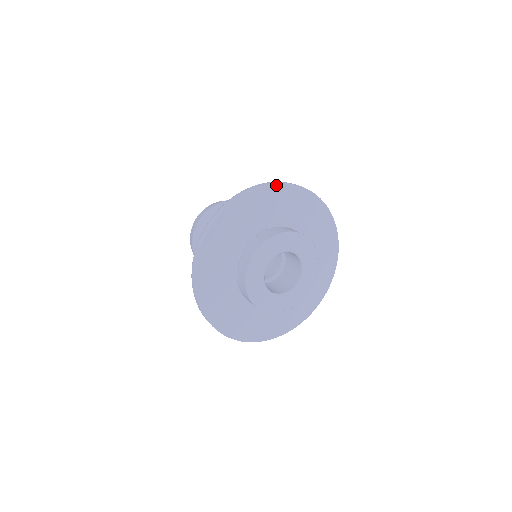
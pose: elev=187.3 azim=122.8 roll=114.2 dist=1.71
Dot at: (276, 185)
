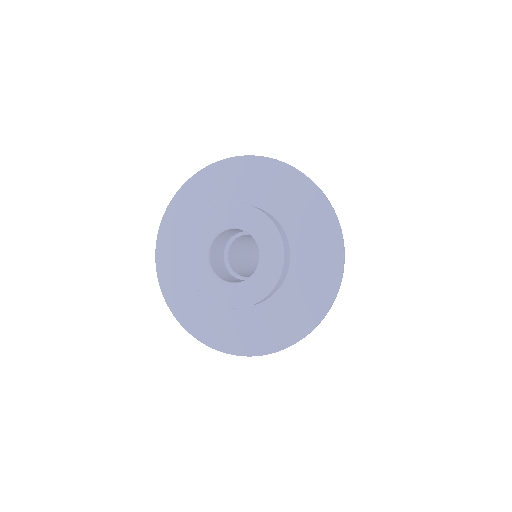
Dot at: (212, 166)
